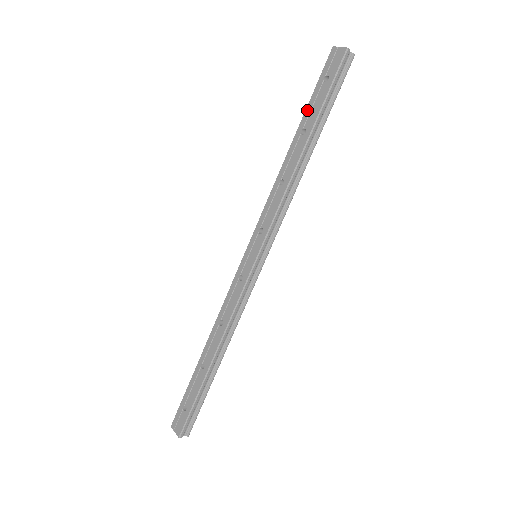
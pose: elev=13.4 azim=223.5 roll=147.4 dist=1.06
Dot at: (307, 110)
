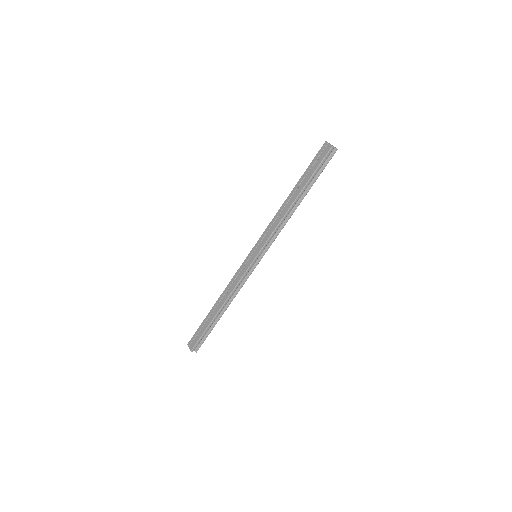
Dot at: (303, 176)
